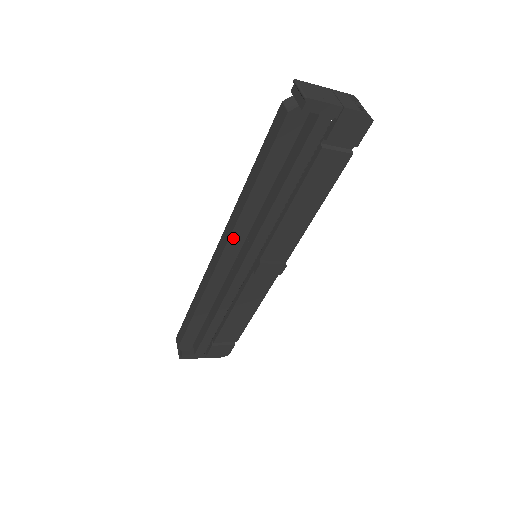
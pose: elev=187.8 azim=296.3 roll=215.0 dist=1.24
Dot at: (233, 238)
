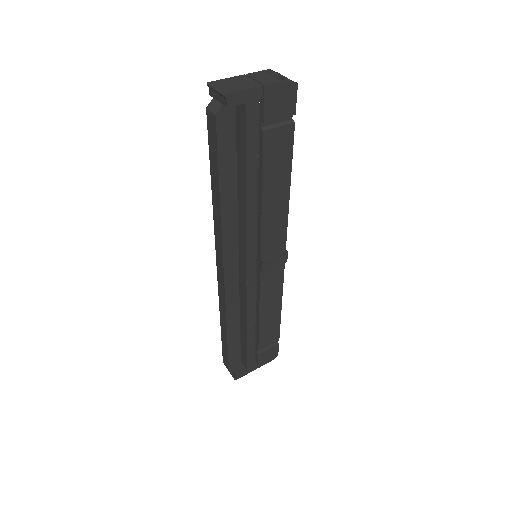
Dot at: (226, 251)
